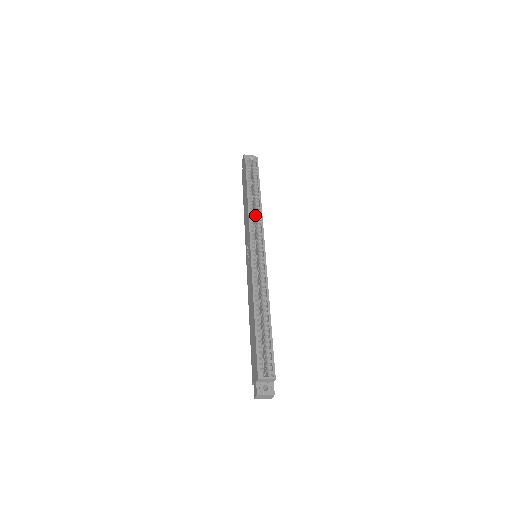
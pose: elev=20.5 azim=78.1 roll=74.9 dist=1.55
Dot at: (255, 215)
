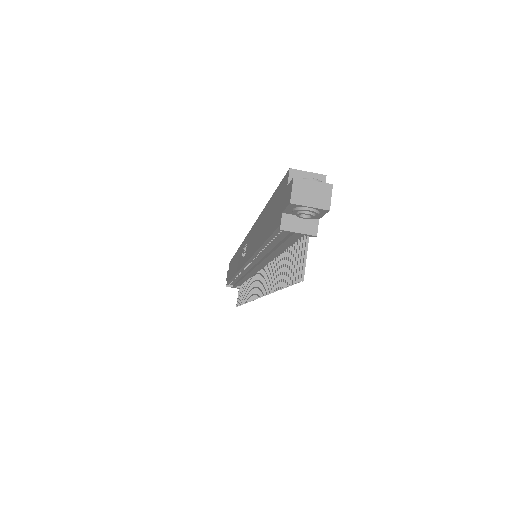
Dot at: occluded
